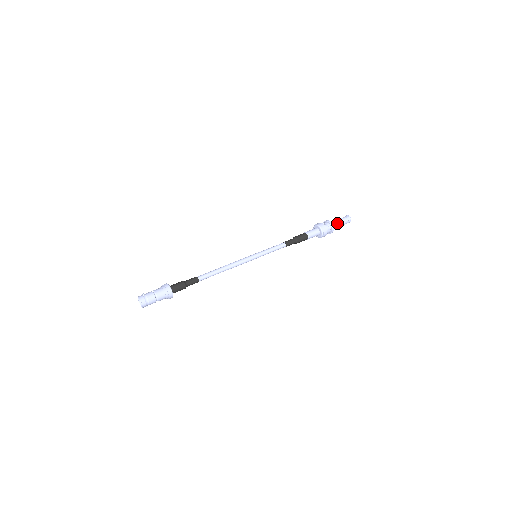
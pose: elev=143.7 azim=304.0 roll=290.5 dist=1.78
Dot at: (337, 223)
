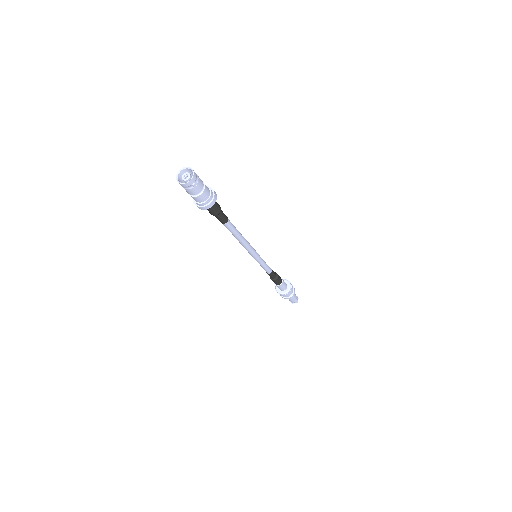
Dot at: occluded
